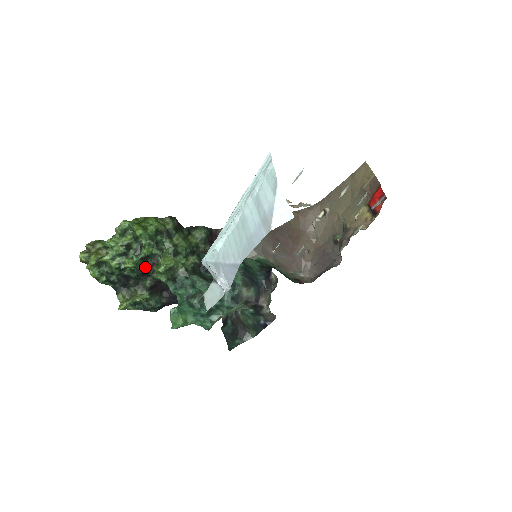
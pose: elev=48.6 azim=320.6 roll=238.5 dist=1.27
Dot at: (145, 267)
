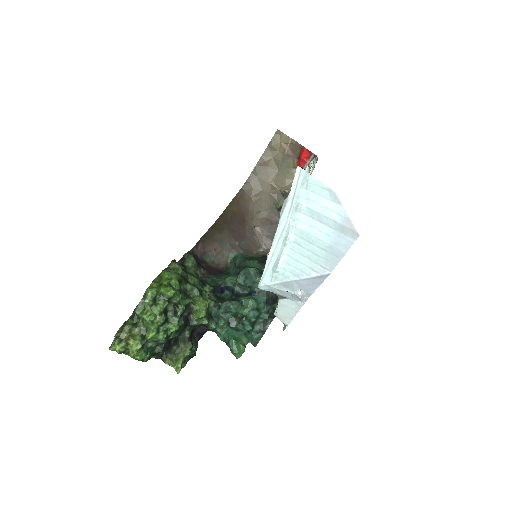
Dot at: (183, 321)
